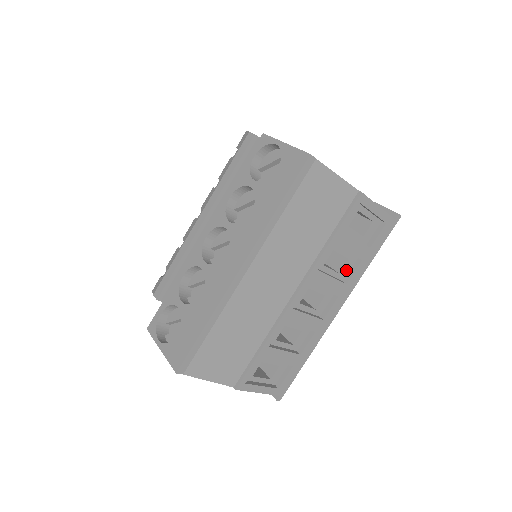
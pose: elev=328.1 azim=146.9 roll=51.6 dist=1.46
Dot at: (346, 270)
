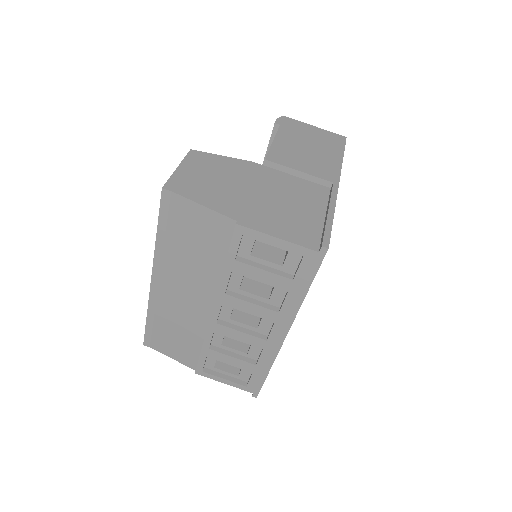
Dot at: (278, 297)
